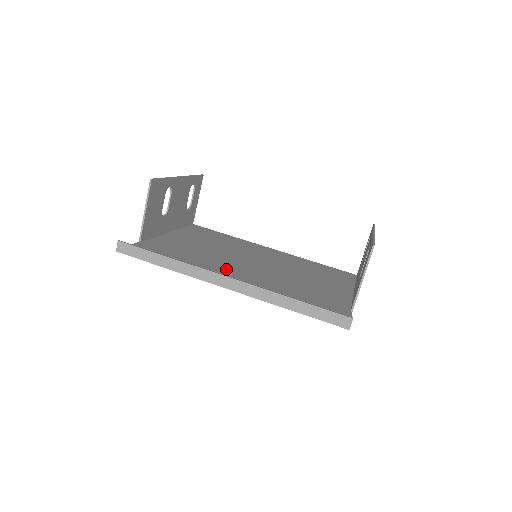
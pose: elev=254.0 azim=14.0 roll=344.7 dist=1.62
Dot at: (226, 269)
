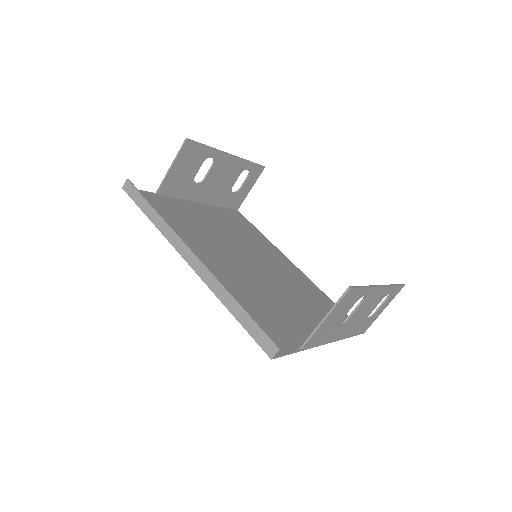
Dot at: (211, 250)
